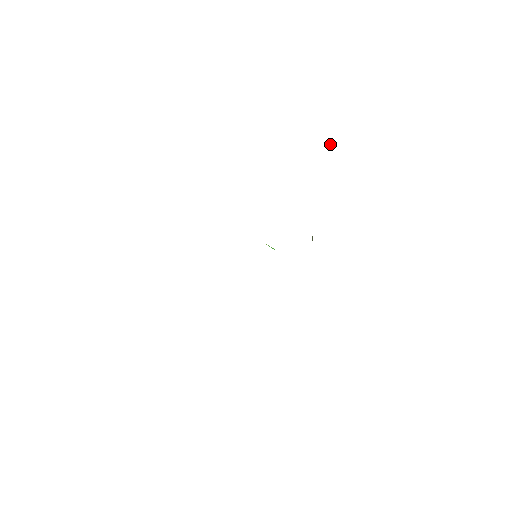
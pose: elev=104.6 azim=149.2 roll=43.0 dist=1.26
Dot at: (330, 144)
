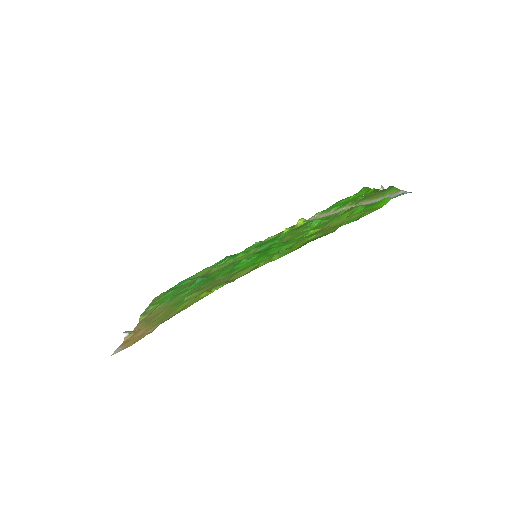
Dot at: (381, 188)
